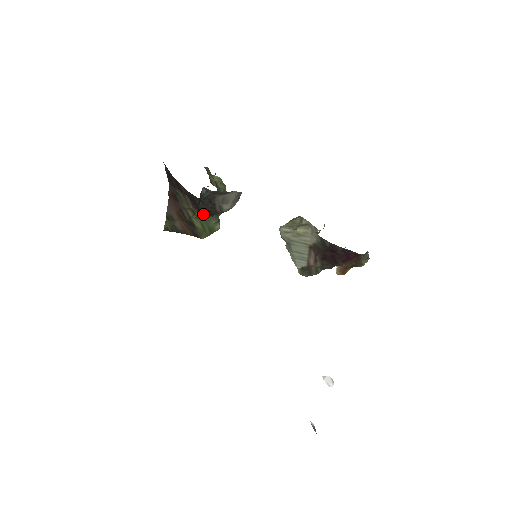
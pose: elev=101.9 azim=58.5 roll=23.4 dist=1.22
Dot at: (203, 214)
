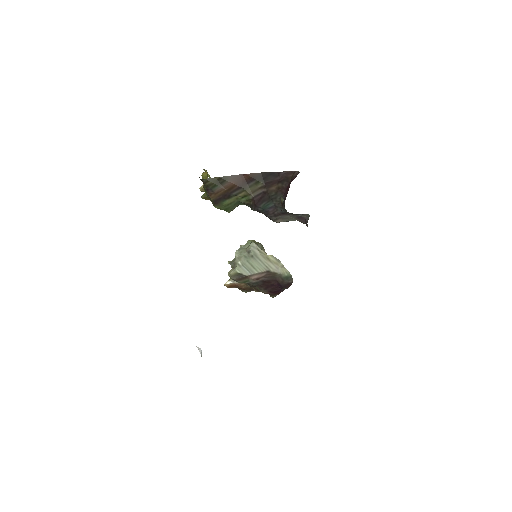
Dot at: (246, 202)
